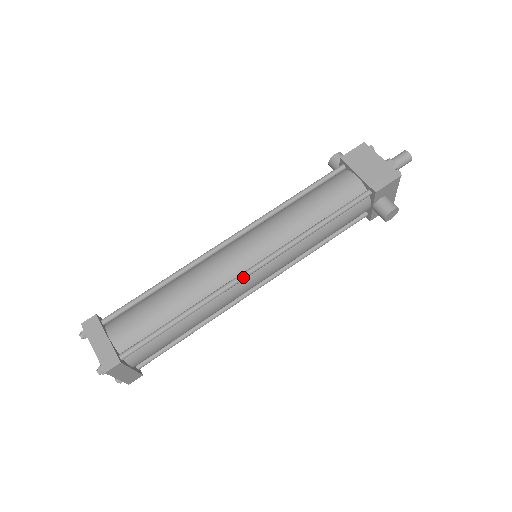
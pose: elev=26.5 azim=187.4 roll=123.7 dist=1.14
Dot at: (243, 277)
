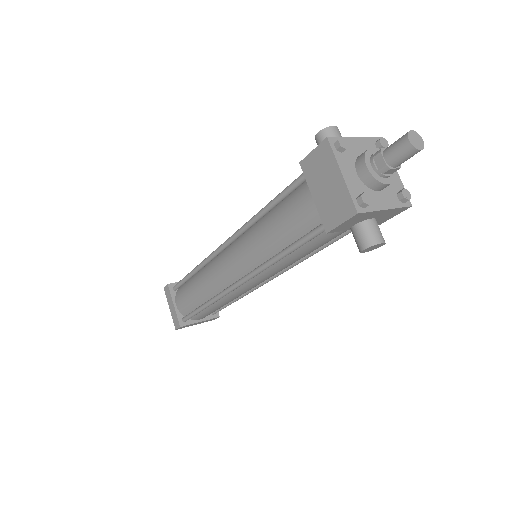
Dot at: (231, 290)
